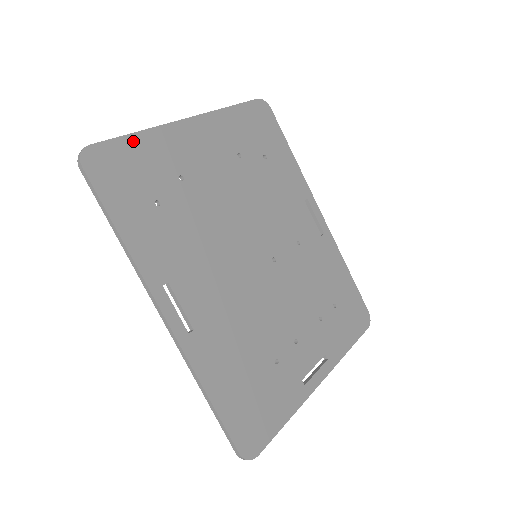
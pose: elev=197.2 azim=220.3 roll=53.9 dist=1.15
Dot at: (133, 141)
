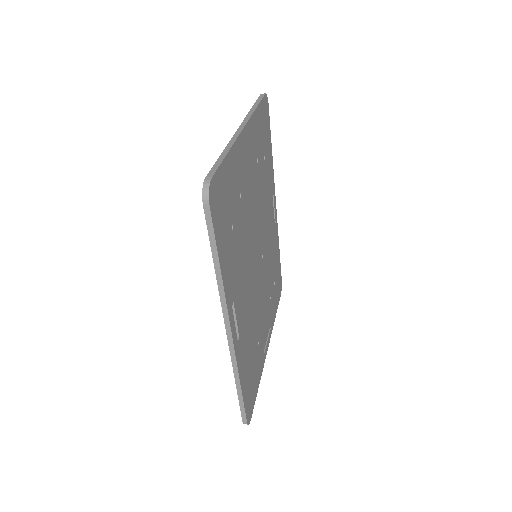
Dot at: (226, 164)
